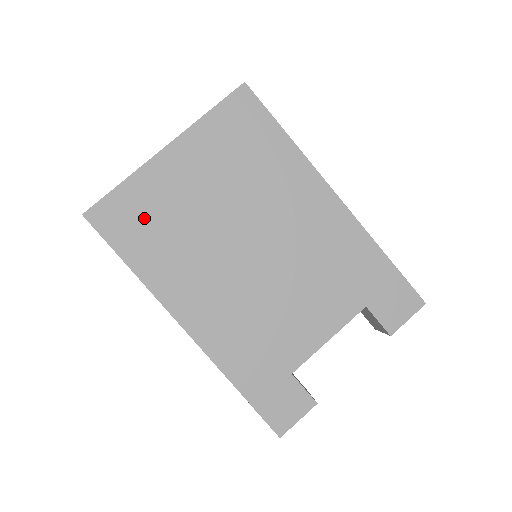
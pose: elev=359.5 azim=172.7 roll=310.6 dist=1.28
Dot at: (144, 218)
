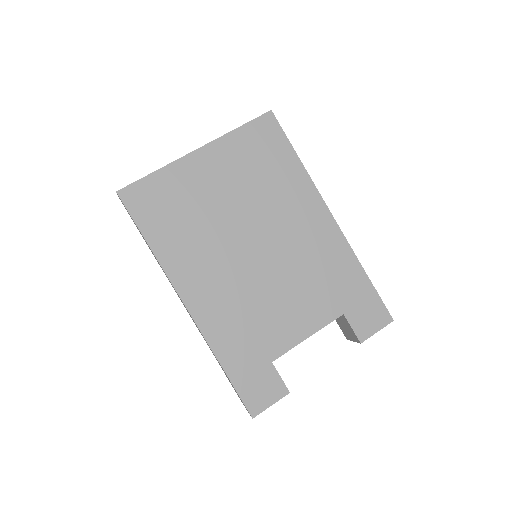
Dot at: (168, 204)
